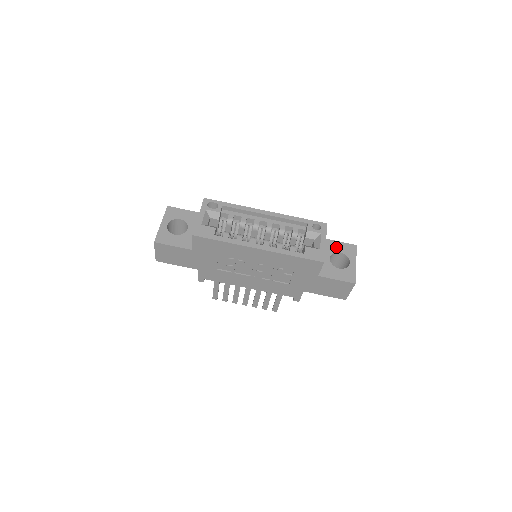
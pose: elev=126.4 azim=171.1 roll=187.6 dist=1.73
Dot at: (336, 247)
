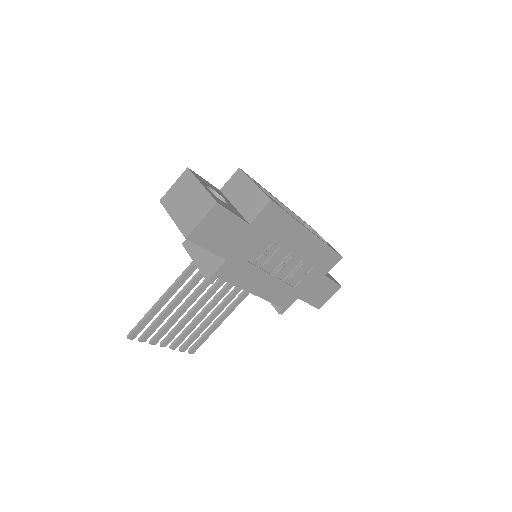
Dot at: occluded
